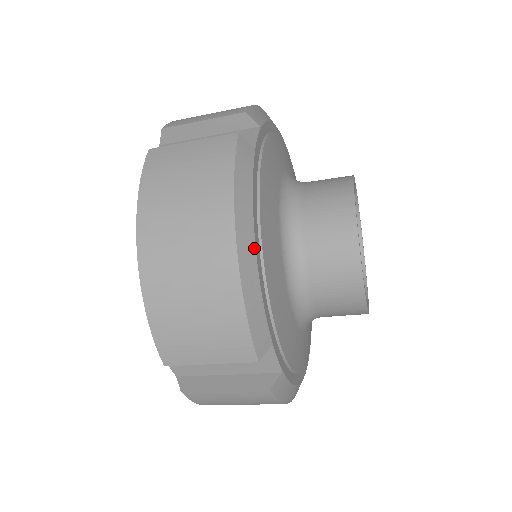
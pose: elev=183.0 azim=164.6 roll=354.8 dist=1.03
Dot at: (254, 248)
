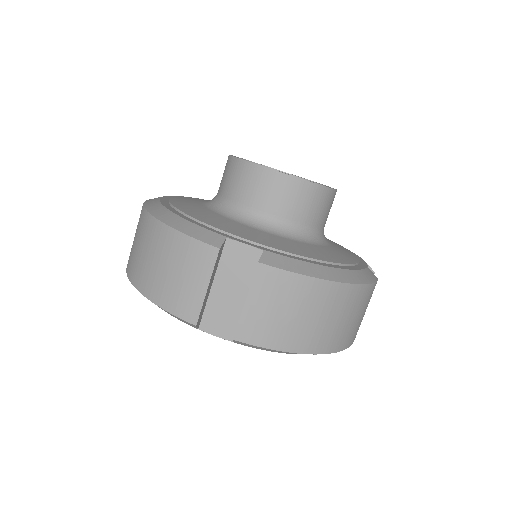
Dot at: (170, 212)
